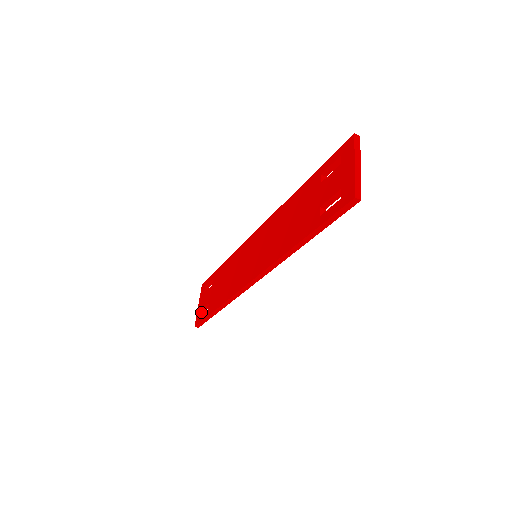
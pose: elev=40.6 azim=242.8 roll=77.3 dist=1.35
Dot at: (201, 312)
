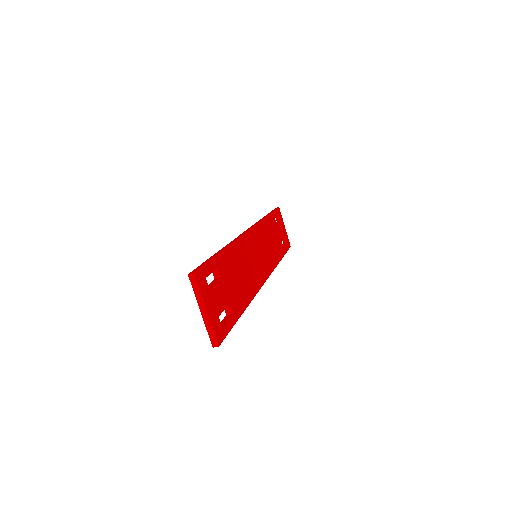
Dot at: occluded
